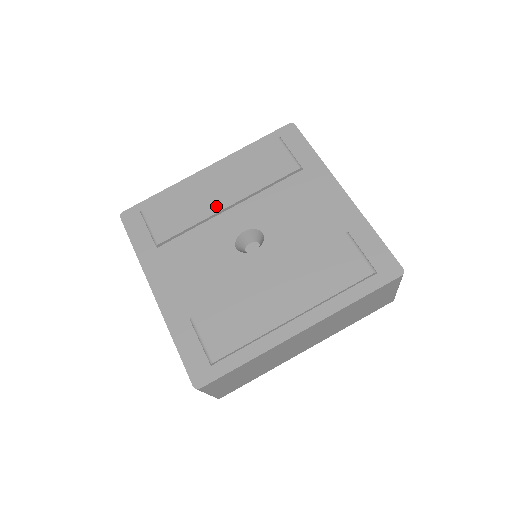
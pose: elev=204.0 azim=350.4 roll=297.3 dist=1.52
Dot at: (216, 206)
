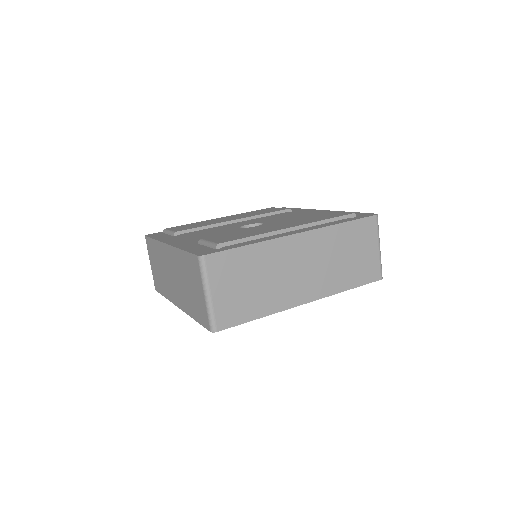
Dot at: occluded
